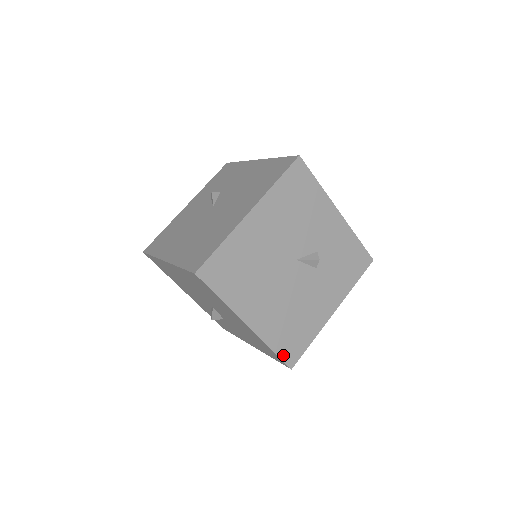
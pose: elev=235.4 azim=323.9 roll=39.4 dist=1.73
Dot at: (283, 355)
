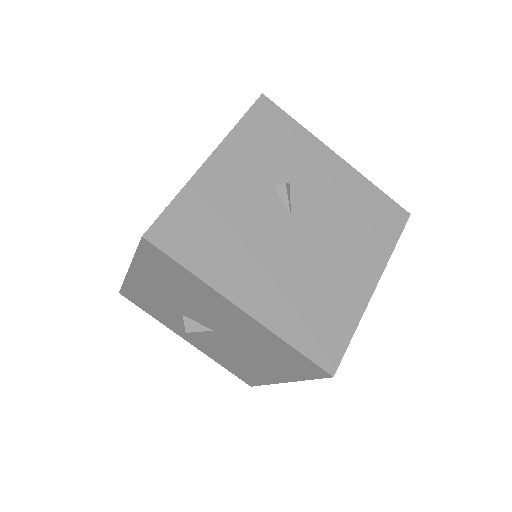
Dot at: occluded
